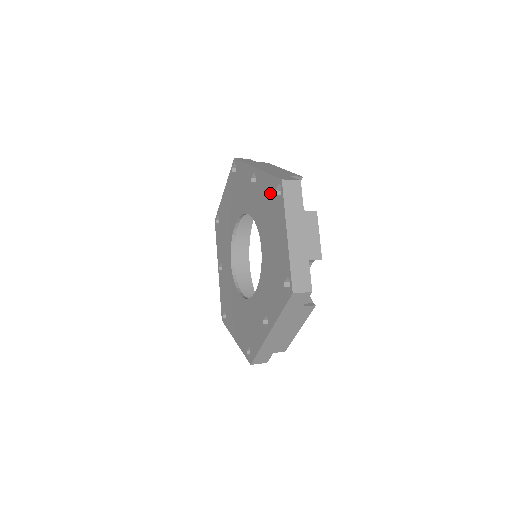
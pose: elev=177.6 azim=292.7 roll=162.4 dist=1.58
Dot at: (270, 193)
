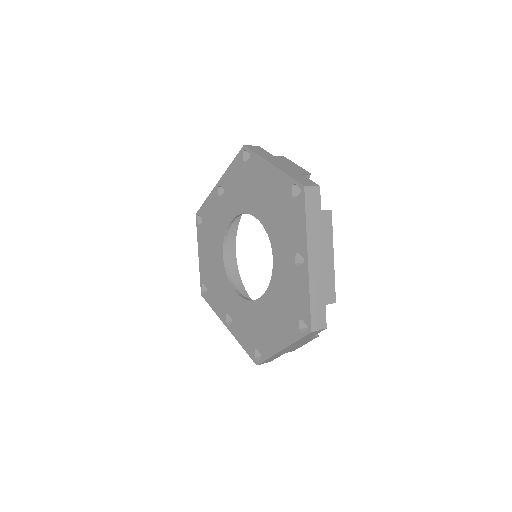
Dot at: (240, 170)
